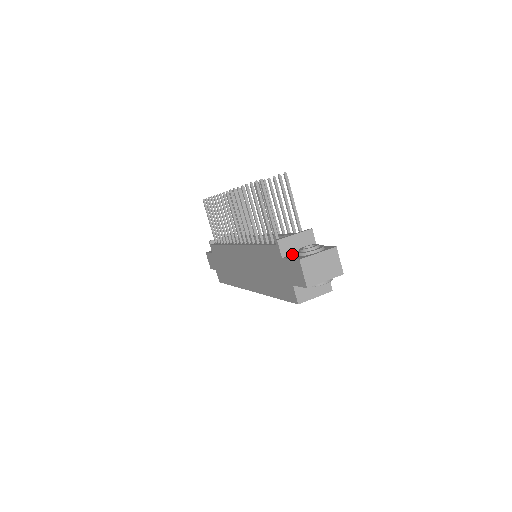
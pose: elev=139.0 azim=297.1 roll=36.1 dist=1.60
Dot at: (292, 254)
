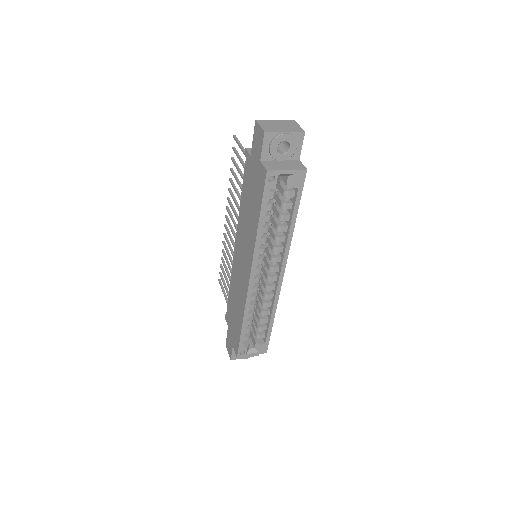
Dot at: occluded
